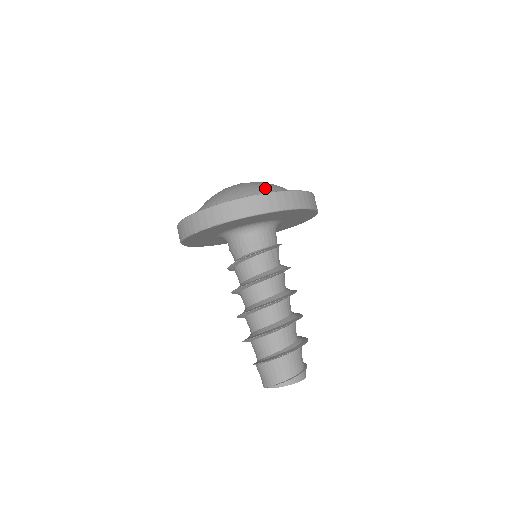
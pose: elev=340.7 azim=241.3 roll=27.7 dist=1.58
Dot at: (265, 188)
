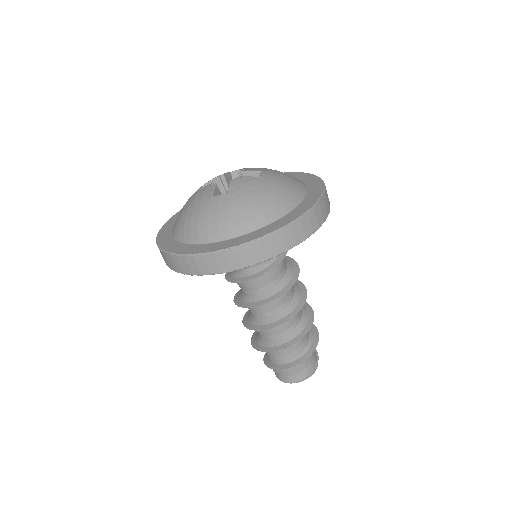
Dot at: (292, 183)
